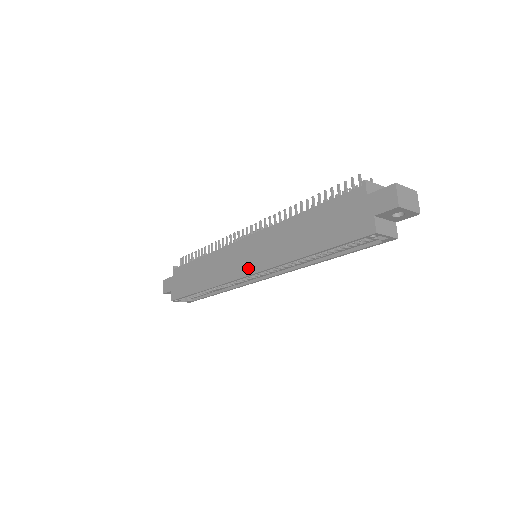
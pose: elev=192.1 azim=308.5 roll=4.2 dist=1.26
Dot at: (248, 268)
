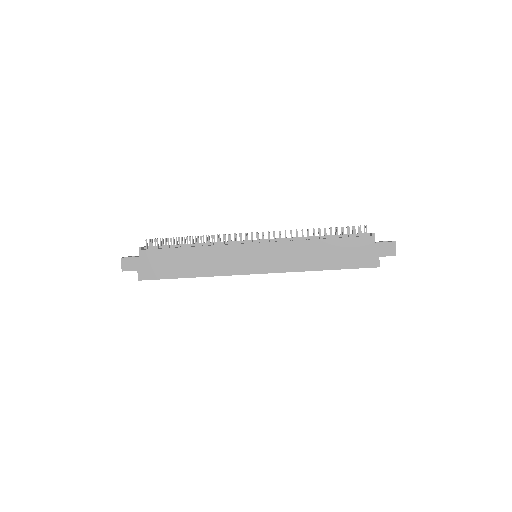
Dot at: (259, 268)
